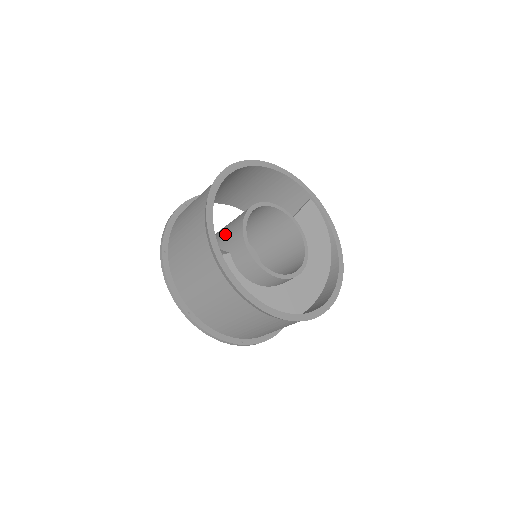
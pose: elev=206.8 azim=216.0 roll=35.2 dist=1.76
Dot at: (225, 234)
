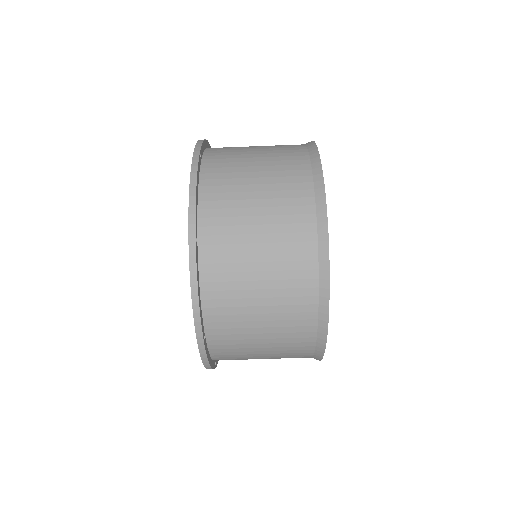
Dot at: occluded
